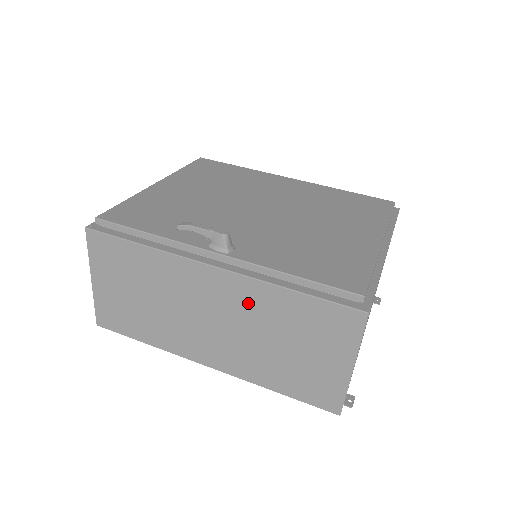
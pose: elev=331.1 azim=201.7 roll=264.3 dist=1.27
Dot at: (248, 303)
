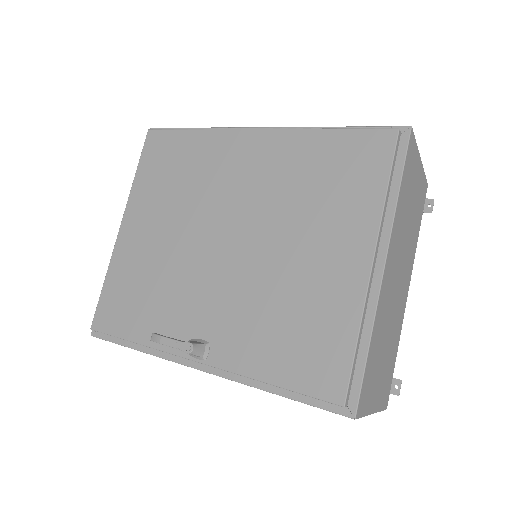
Dot at: occluded
